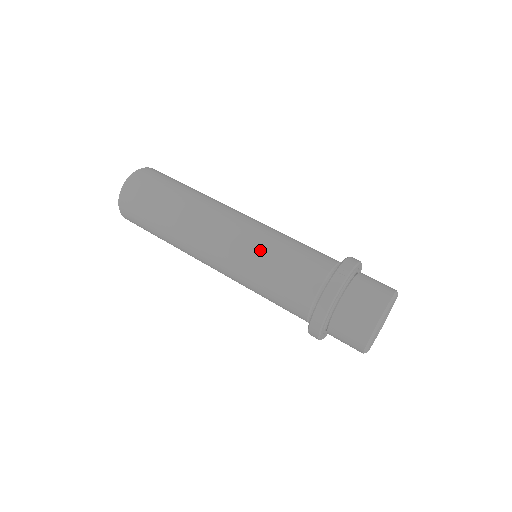
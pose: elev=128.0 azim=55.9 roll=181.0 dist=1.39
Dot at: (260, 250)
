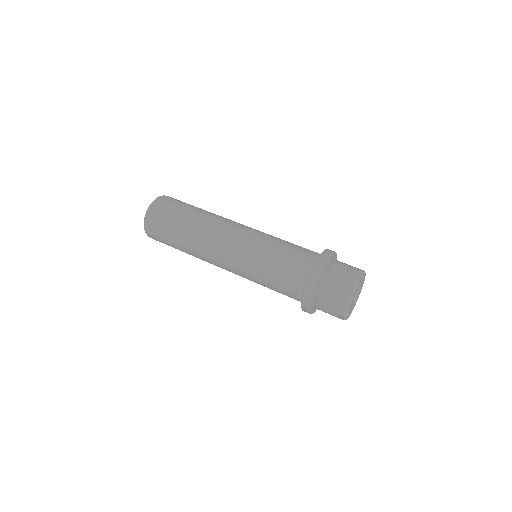
Dot at: (271, 236)
